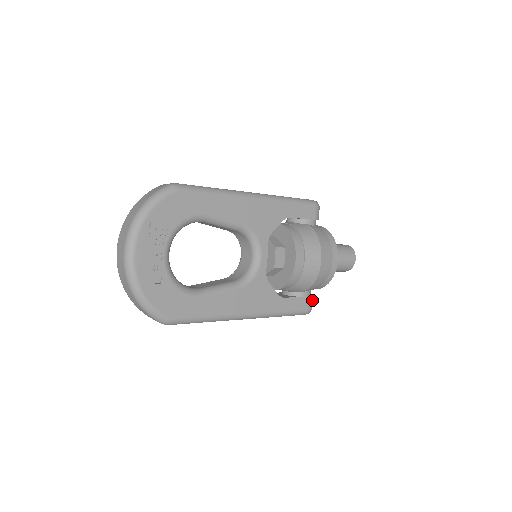
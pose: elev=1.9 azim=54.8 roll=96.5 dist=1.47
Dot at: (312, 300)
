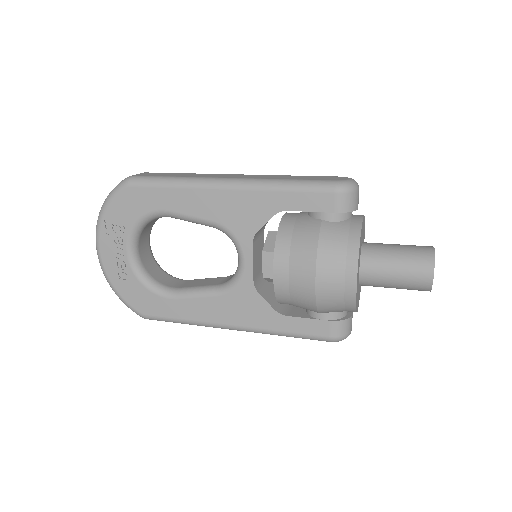
Dot at: (341, 325)
